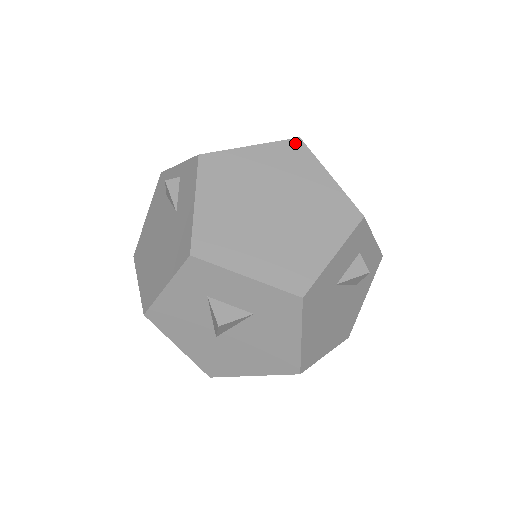
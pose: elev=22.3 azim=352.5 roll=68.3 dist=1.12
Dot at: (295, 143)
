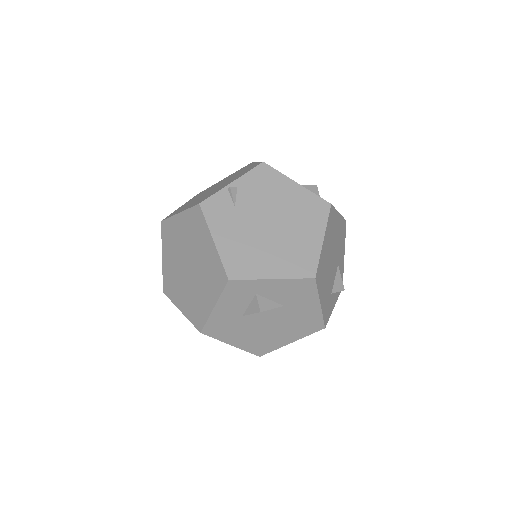
Dot at: (197, 210)
